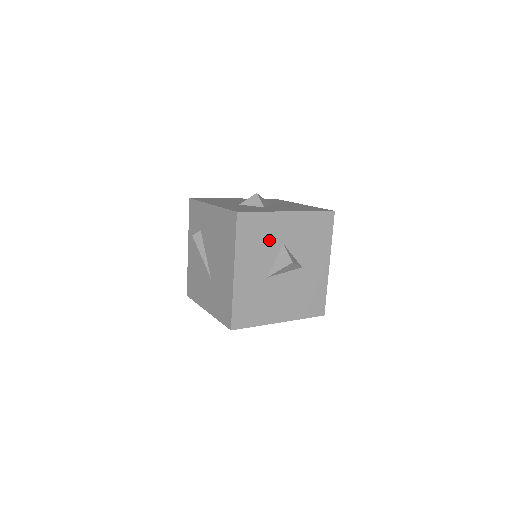
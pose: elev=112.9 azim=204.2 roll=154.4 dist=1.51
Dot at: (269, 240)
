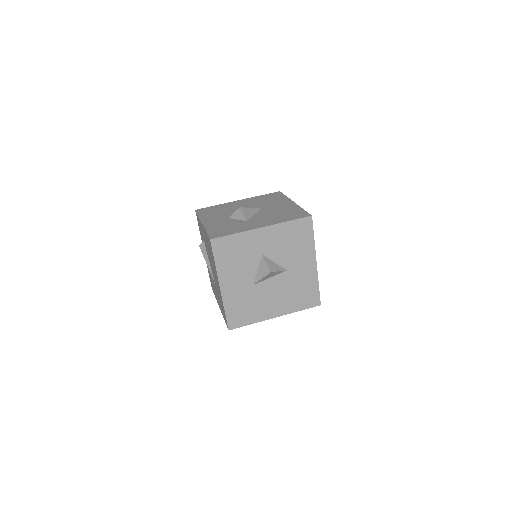
Dot at: (247, 255)
